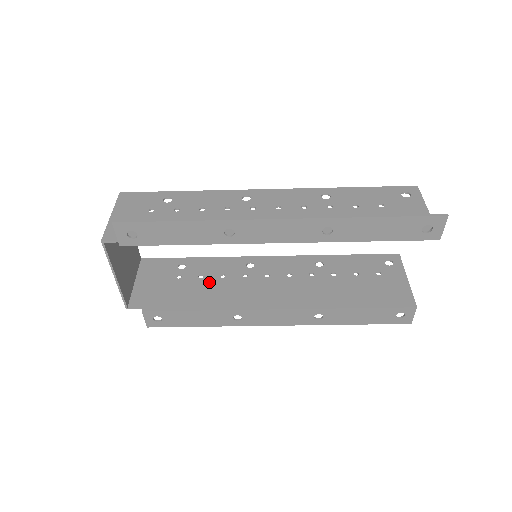
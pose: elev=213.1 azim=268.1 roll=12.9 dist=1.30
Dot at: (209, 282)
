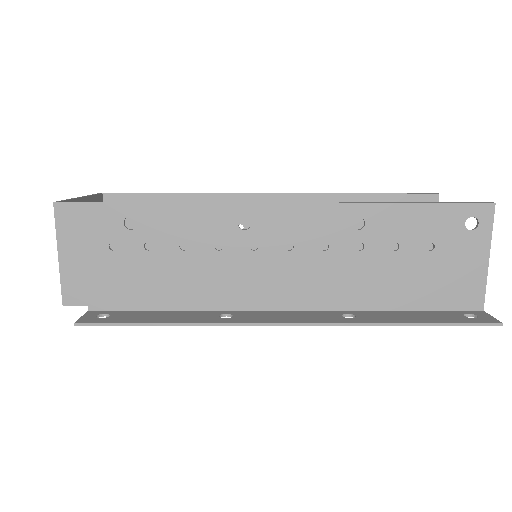
Dot at: occluded
